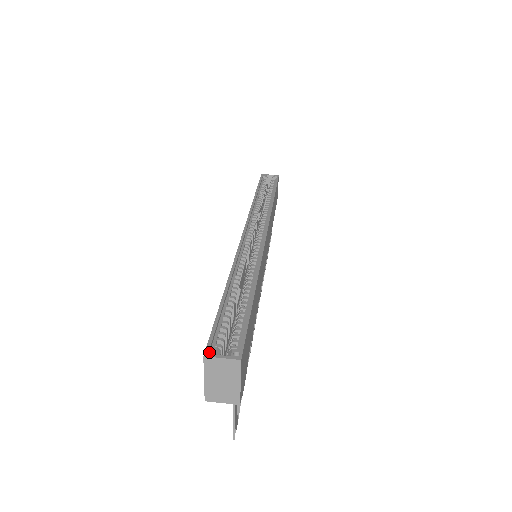
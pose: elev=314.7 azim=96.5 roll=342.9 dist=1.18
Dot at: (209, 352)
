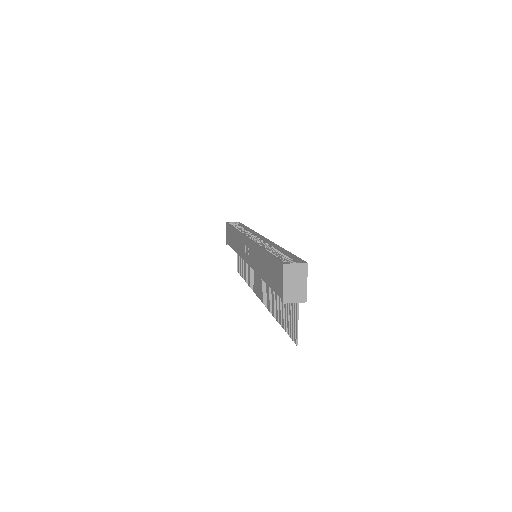
Dot at: (285, 263)
